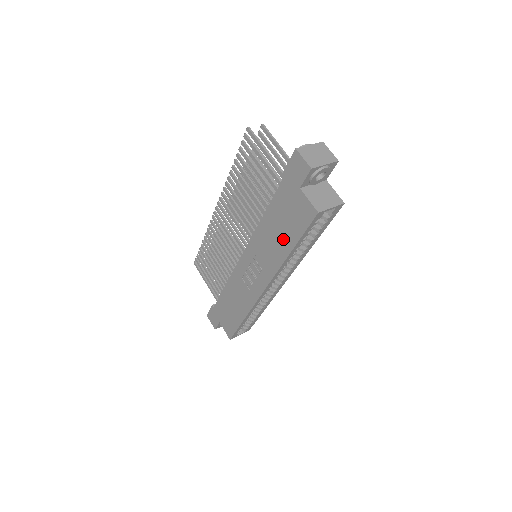
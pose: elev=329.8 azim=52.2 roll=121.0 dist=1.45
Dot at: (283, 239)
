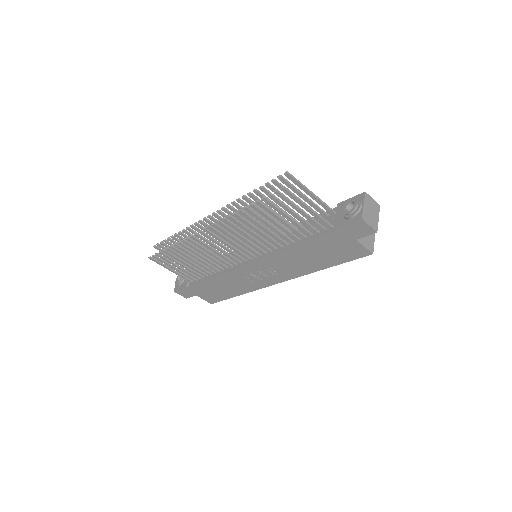
Dot at: (319, 262)
